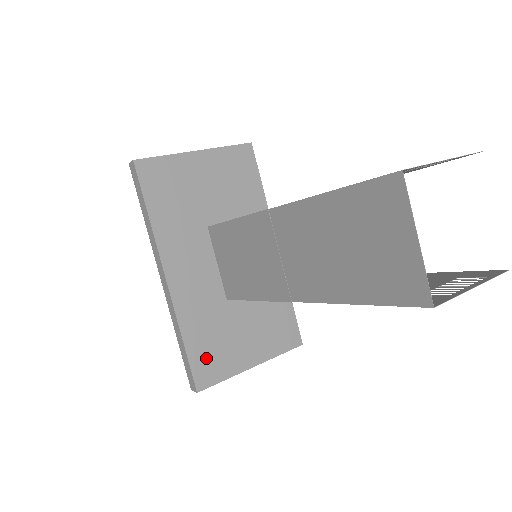
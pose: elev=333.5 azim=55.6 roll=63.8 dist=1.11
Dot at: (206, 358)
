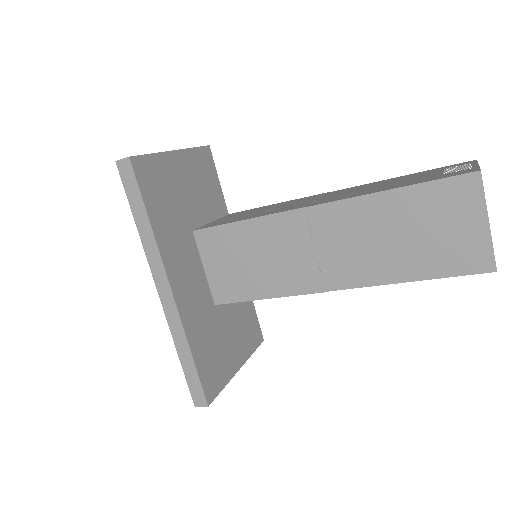
Dot at: (209, 368)
